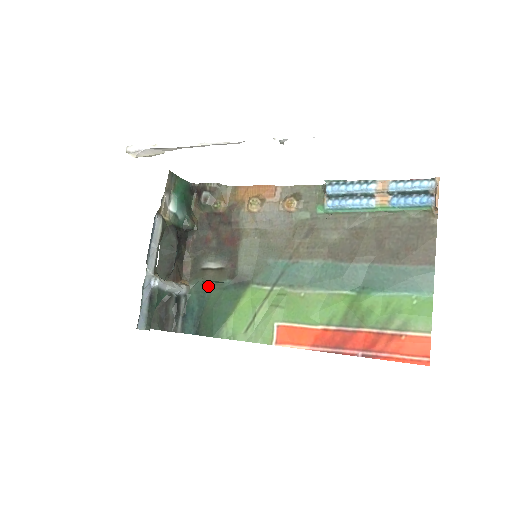
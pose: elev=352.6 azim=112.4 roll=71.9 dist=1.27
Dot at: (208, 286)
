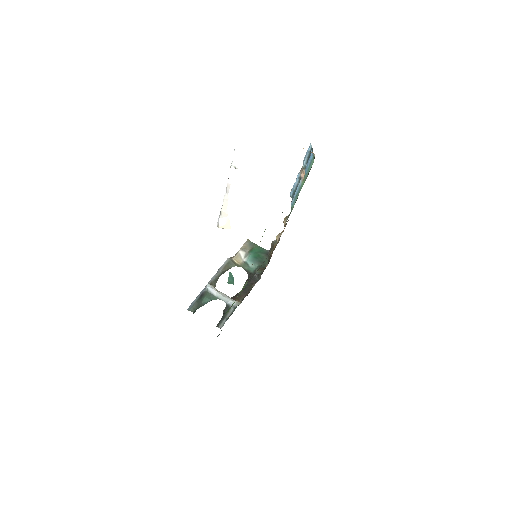
Dot at: occluded
